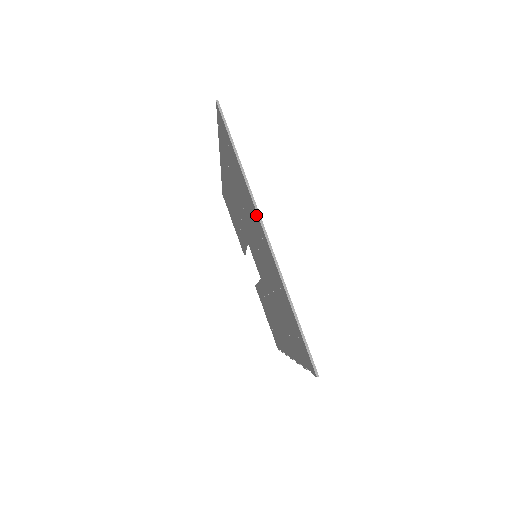
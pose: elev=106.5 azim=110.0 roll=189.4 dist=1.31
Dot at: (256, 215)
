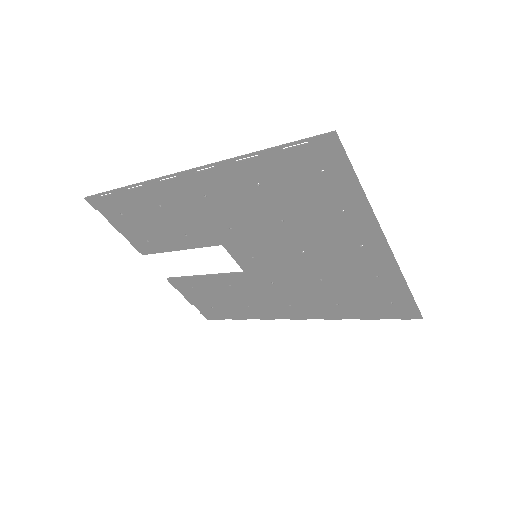
Dot at: (372, 230)
